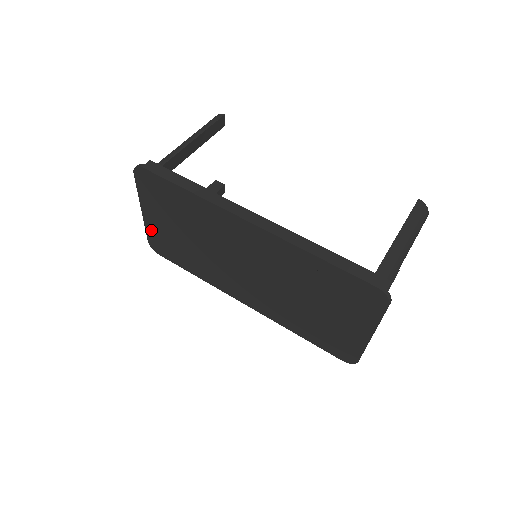
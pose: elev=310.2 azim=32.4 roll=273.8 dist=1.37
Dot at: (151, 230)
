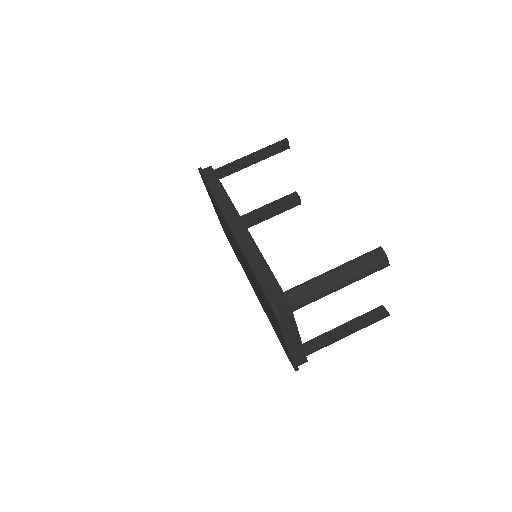
Dot at: (218, 217)
